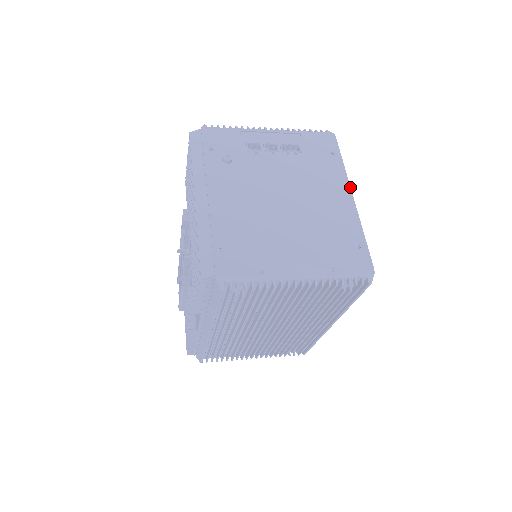
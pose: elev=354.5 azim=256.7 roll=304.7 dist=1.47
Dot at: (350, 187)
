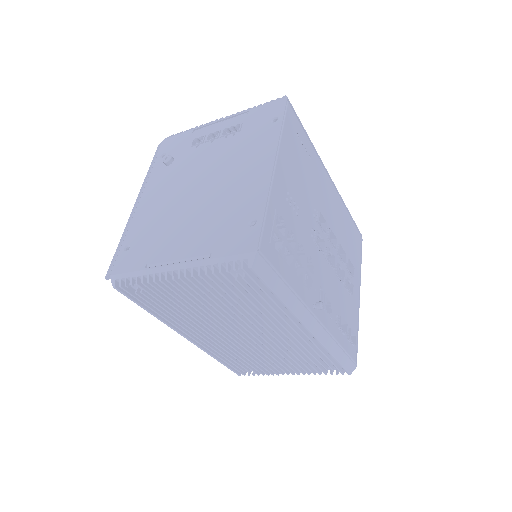
Dot at: (275, 154)
